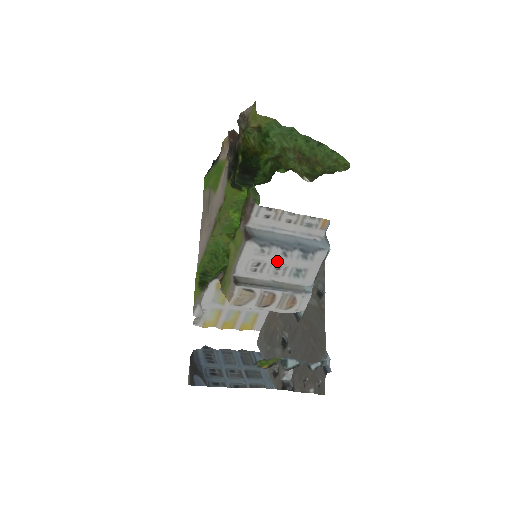
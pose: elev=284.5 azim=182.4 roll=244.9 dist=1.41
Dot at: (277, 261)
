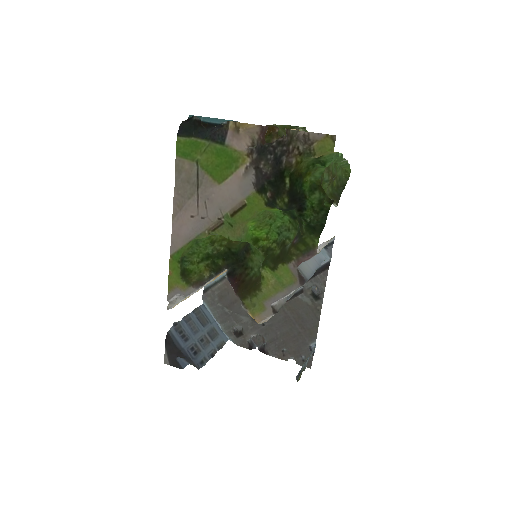
Dot at: occluded
